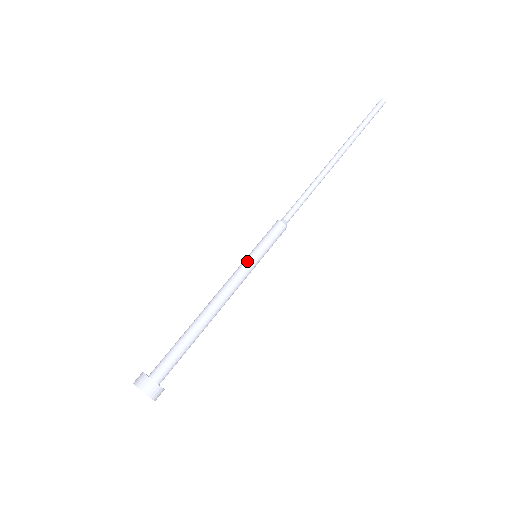
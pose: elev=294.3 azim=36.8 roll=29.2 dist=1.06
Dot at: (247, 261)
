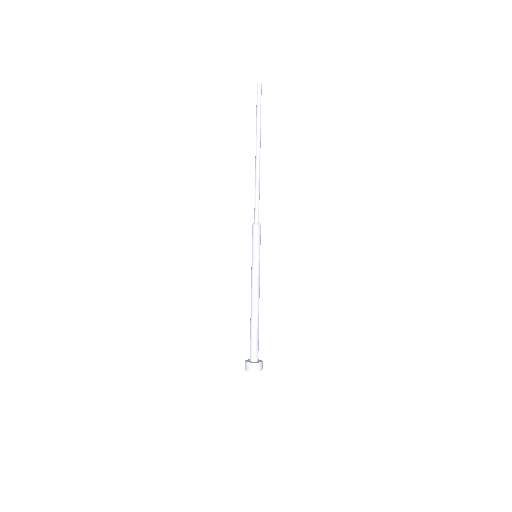
Dot at: (253, 264)
